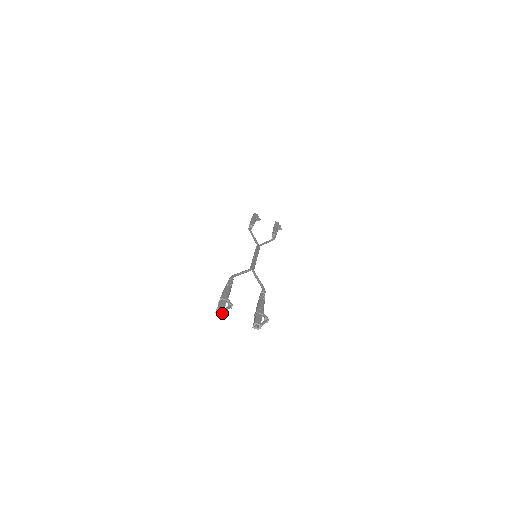
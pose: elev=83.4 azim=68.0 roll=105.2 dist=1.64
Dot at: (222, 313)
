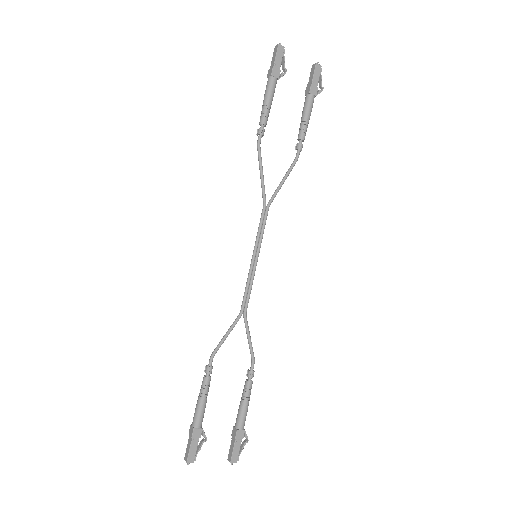
Dot at: (192, 459)
